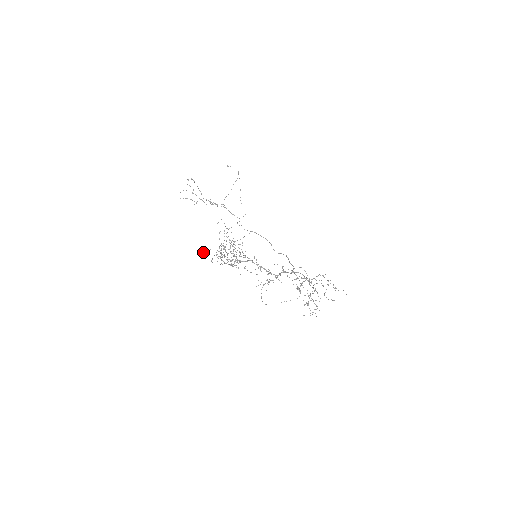
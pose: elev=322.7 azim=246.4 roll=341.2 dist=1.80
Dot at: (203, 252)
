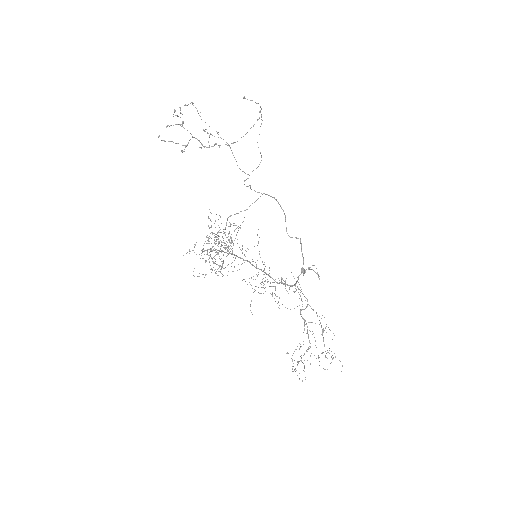
Dot at: occluded
